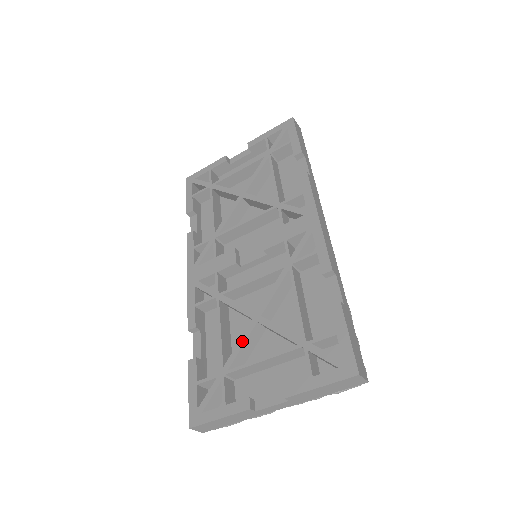
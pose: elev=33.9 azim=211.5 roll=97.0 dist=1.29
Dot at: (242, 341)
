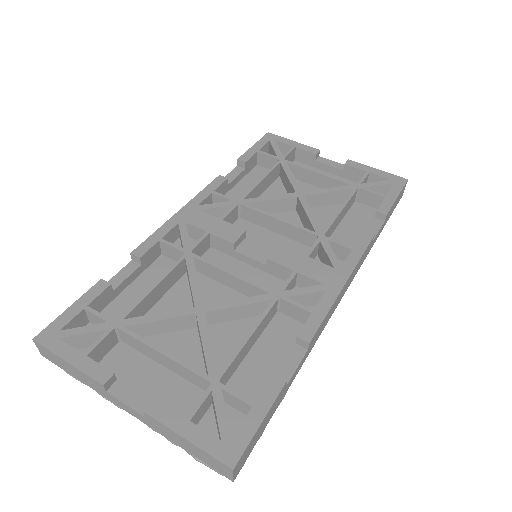
Dot at: (165, 315)
